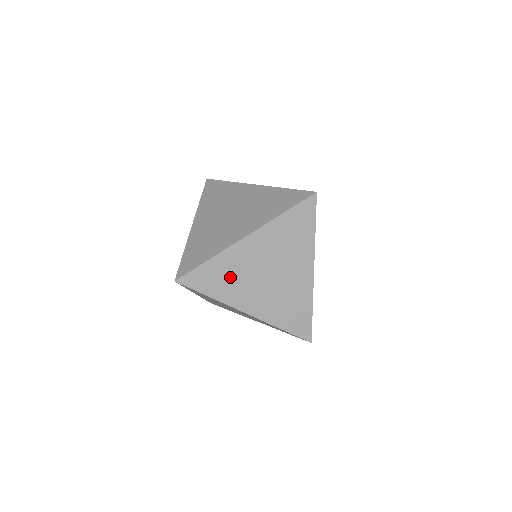
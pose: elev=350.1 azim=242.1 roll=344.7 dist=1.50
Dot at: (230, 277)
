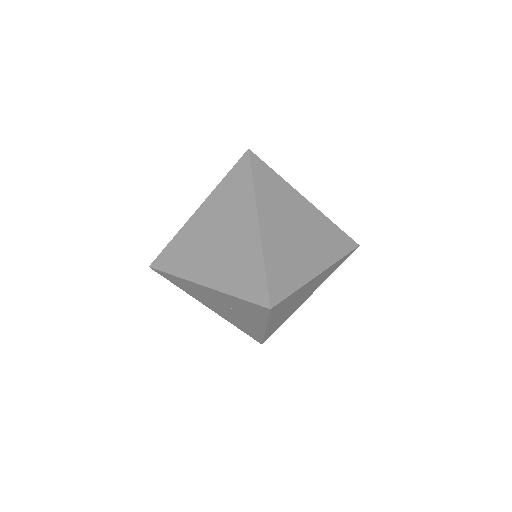
Dot at: (187, 251)
